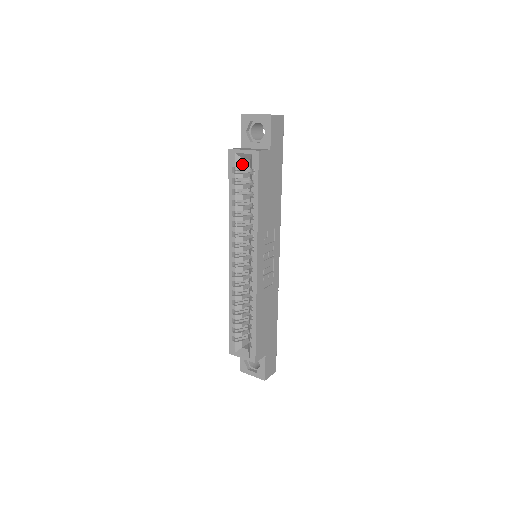
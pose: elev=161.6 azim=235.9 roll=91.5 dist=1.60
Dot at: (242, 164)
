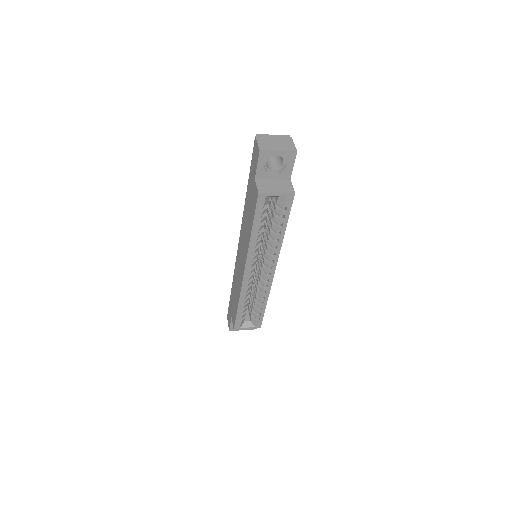
Dot at: (268, 201)
